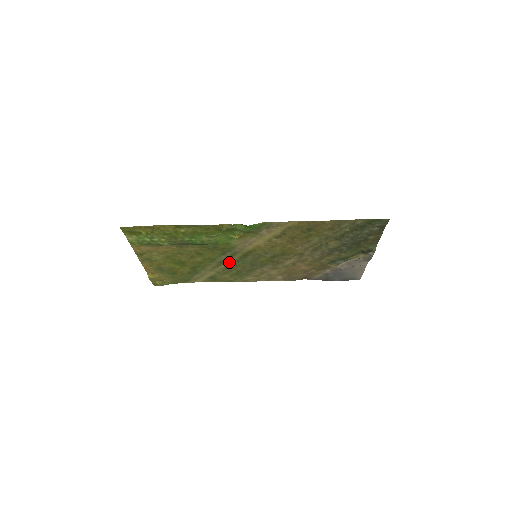
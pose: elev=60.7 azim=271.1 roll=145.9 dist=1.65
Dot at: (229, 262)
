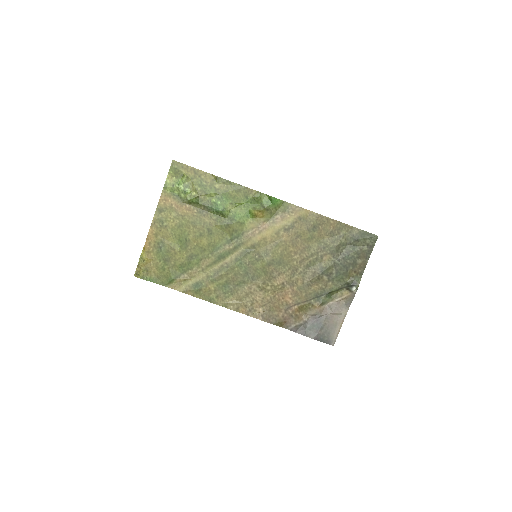
Dot at: (227, 260)
